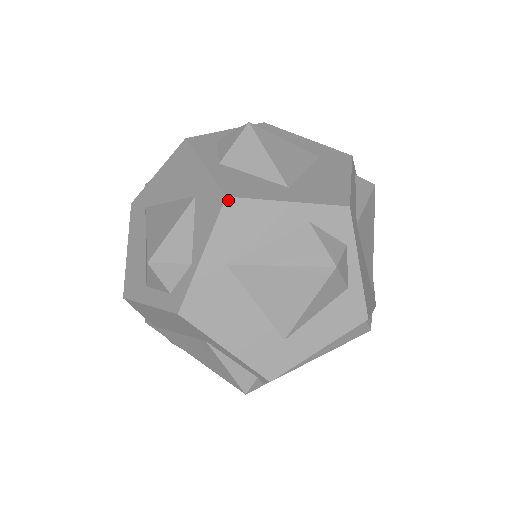
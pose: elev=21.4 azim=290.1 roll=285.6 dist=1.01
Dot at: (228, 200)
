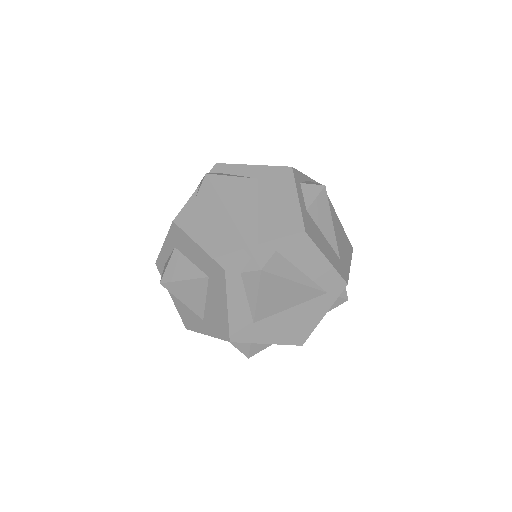
Dot at: (188, 329)
